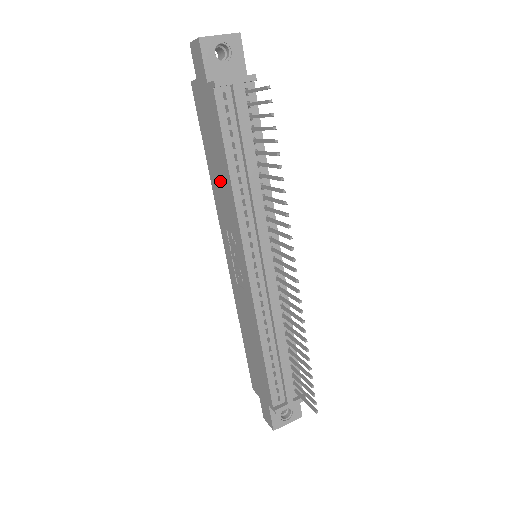
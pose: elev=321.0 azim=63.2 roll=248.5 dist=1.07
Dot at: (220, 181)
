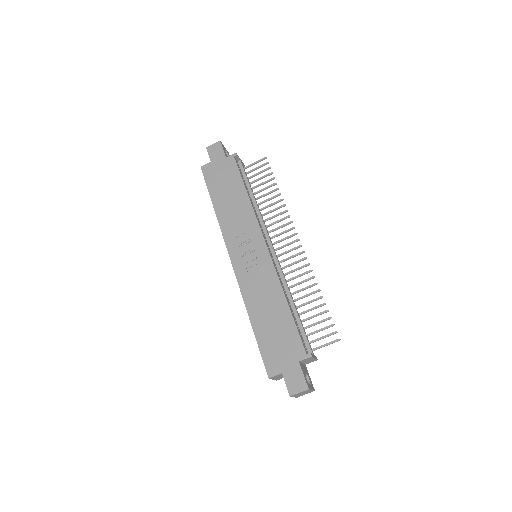
Dot at: (233, 206)
